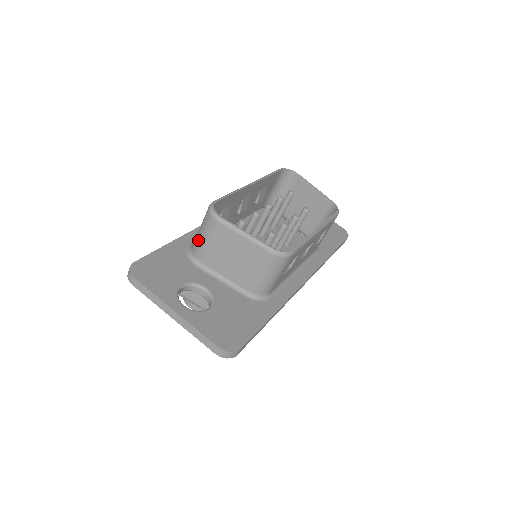
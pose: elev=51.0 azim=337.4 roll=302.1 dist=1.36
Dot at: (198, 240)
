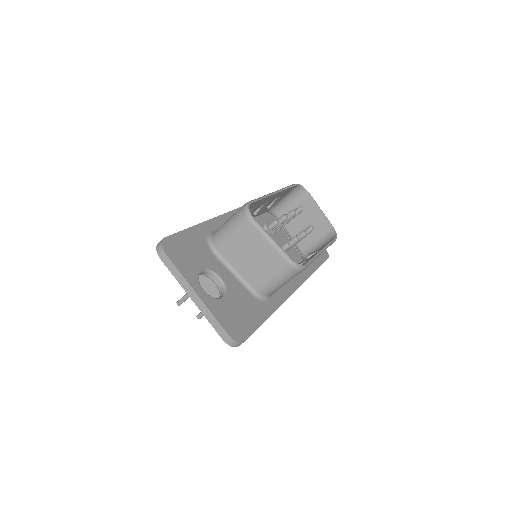
Dot at: (223, 232)
